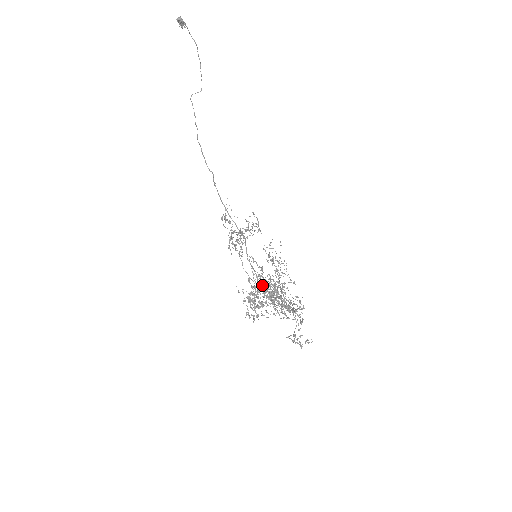
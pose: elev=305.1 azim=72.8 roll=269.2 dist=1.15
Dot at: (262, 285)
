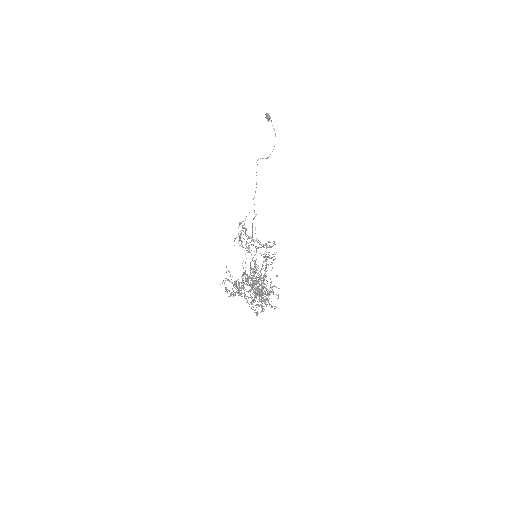
Dot at: occluded
